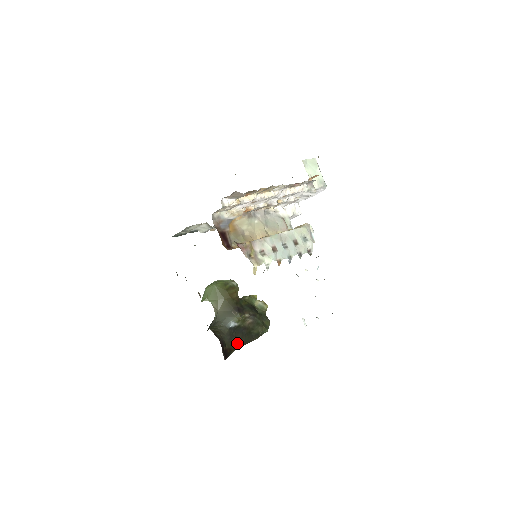
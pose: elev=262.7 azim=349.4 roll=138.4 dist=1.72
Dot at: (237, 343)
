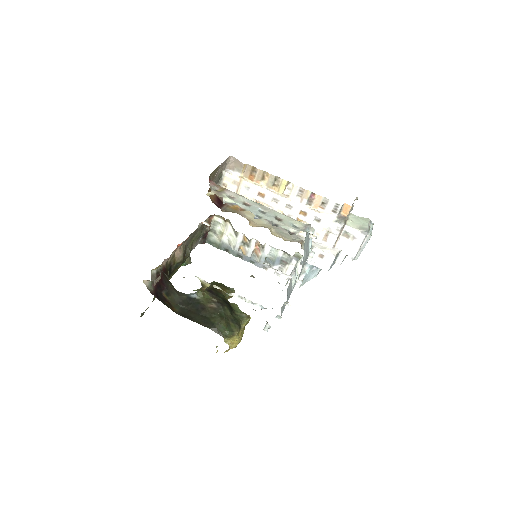
Dot at: (185, 314)
